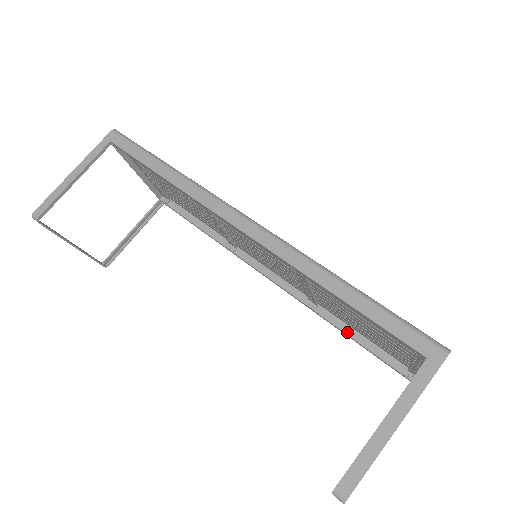
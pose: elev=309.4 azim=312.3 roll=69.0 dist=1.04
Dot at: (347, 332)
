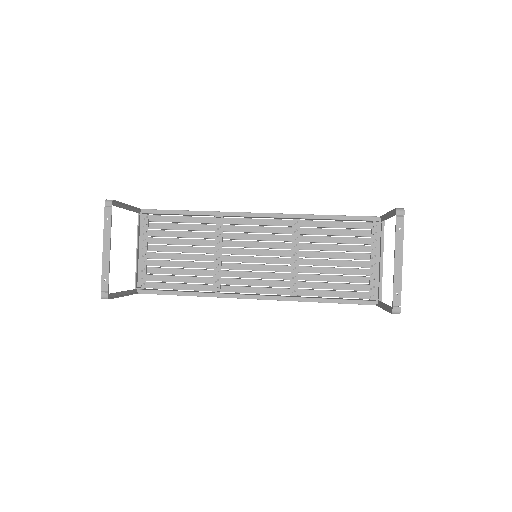
Dot at: (324, 298)
